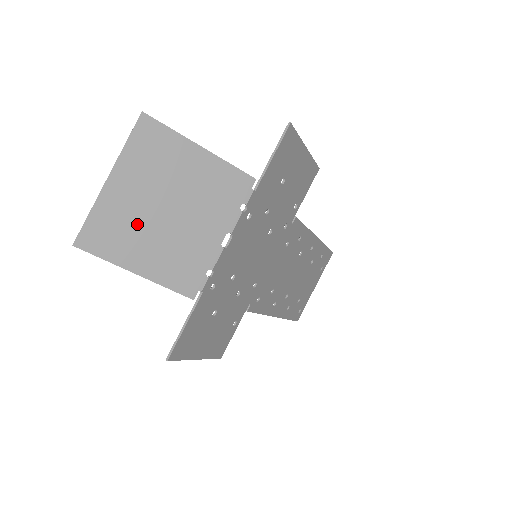
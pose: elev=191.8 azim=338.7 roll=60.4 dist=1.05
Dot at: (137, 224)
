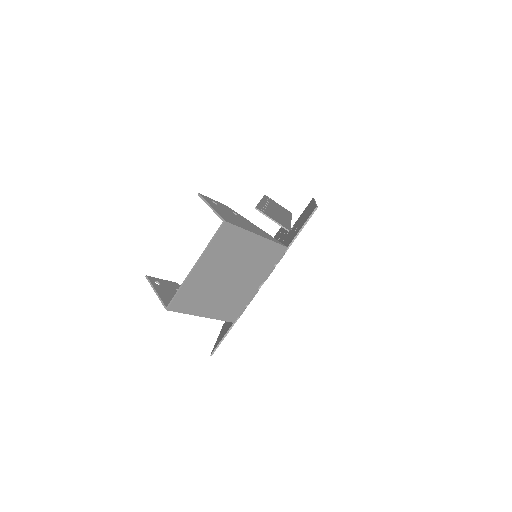
Dot at: (209, 289)
